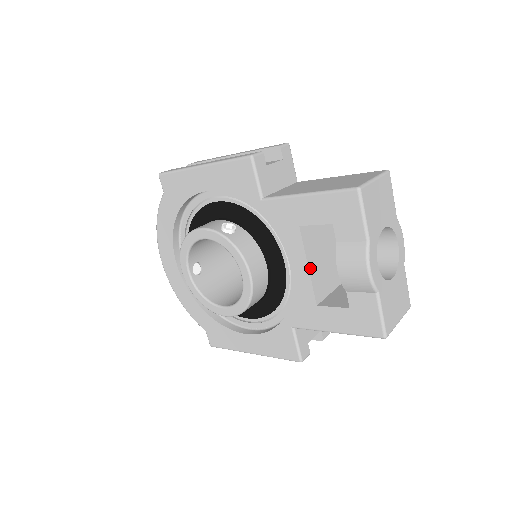
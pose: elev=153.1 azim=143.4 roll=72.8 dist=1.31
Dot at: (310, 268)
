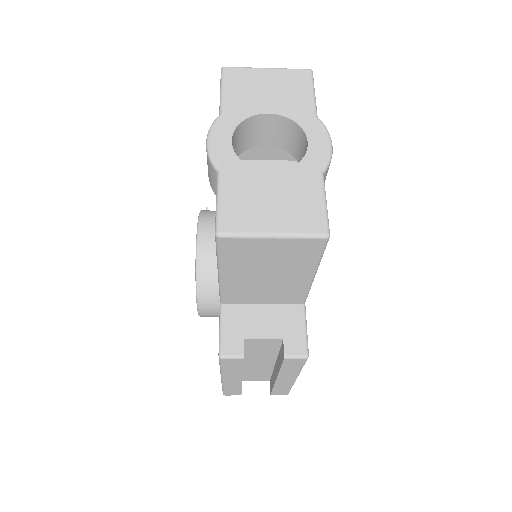
Dot at: occluded
